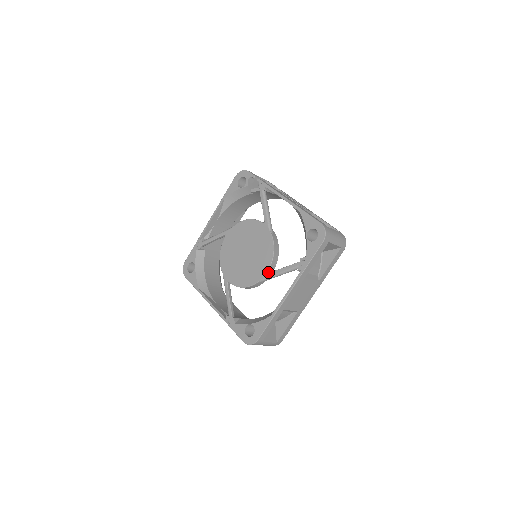
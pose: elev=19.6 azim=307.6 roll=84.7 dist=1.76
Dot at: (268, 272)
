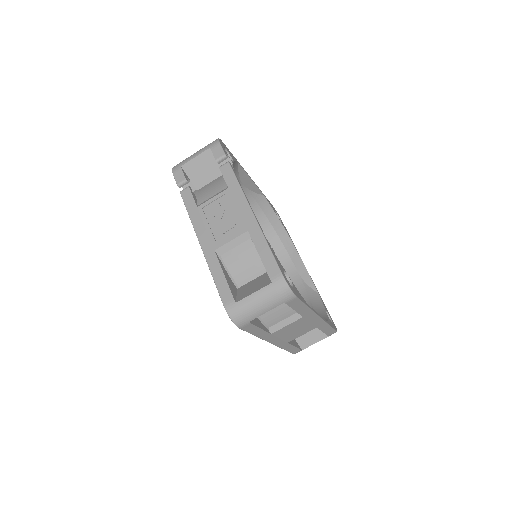
Dot at: occluded
